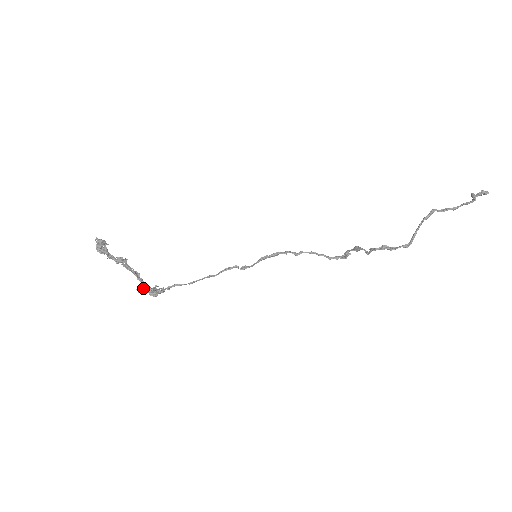
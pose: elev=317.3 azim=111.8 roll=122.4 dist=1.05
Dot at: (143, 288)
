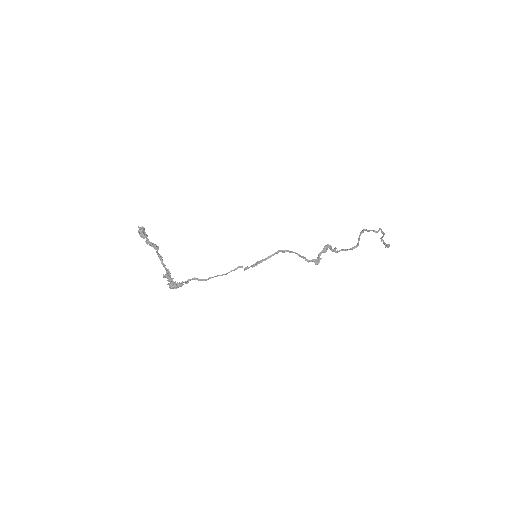
Dot at: (167, 276)
